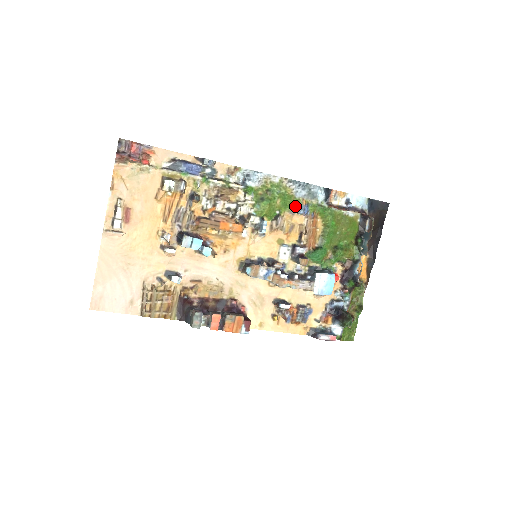
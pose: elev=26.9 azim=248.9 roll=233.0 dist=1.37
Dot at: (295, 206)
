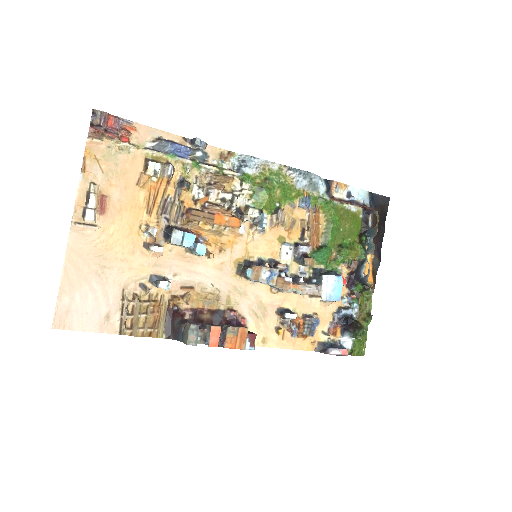
Dot at: (296, 198)
